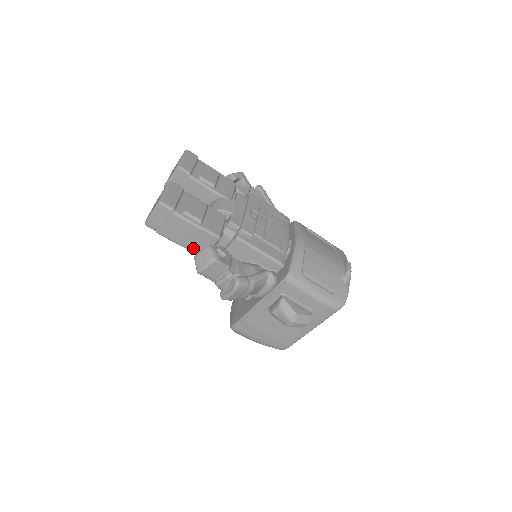
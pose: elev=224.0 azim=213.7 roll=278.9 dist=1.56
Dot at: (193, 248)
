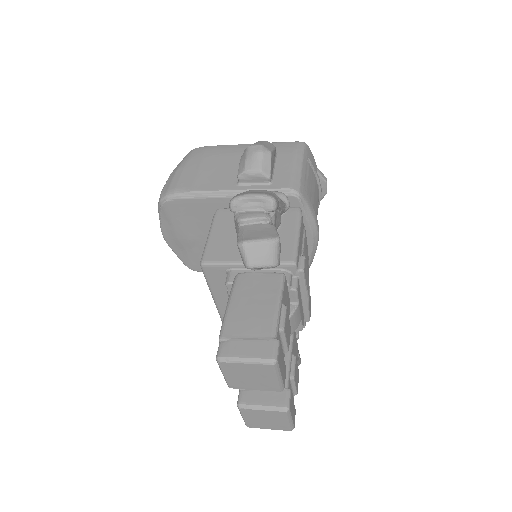
Dot at: occluded
